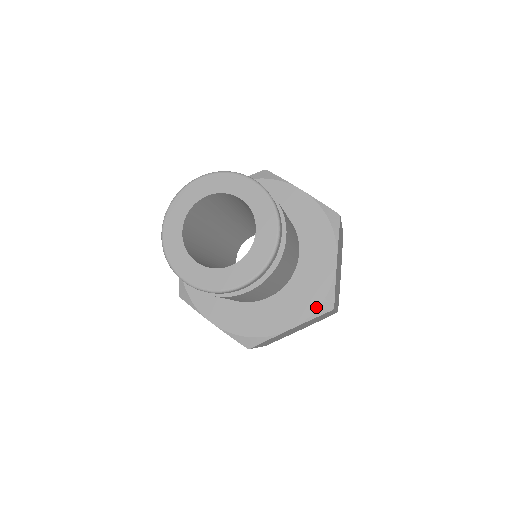
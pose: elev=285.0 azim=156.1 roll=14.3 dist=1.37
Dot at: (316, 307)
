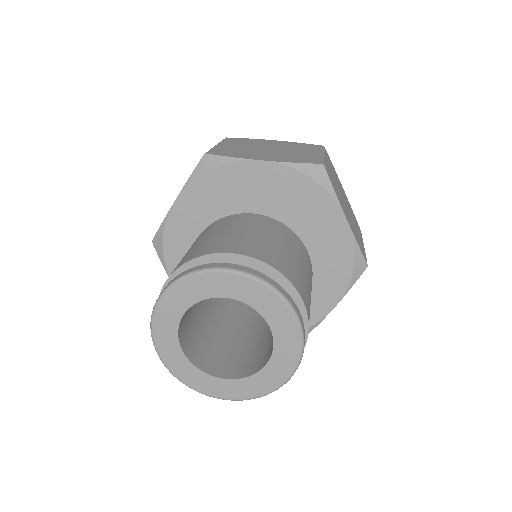
Dot at: (349, 276)
